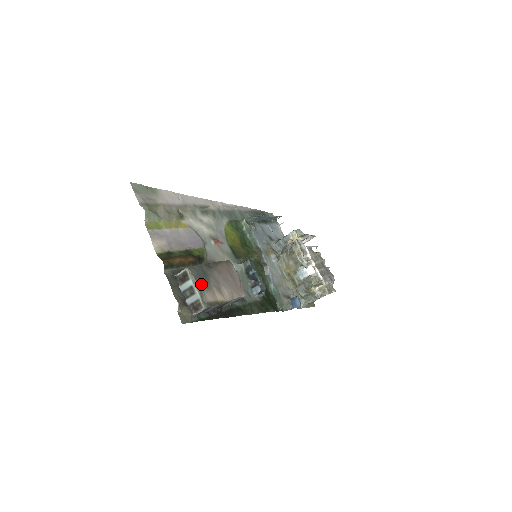
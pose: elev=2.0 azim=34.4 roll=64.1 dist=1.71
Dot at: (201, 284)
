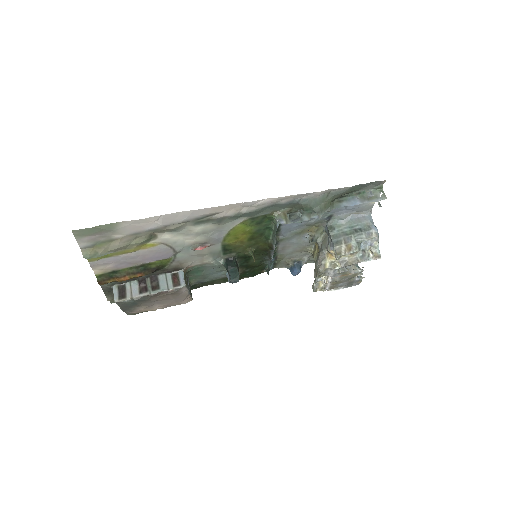
Dot at: (126, 309)
